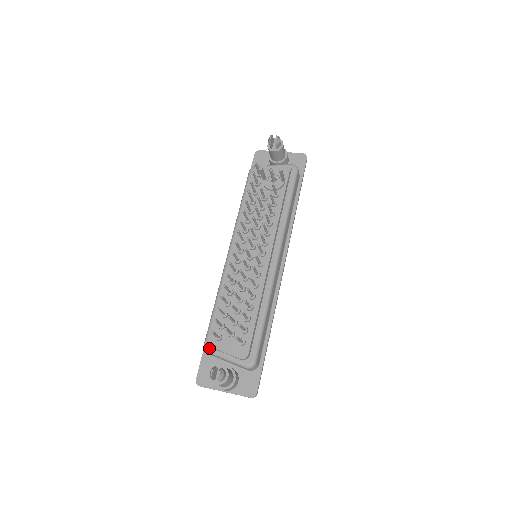
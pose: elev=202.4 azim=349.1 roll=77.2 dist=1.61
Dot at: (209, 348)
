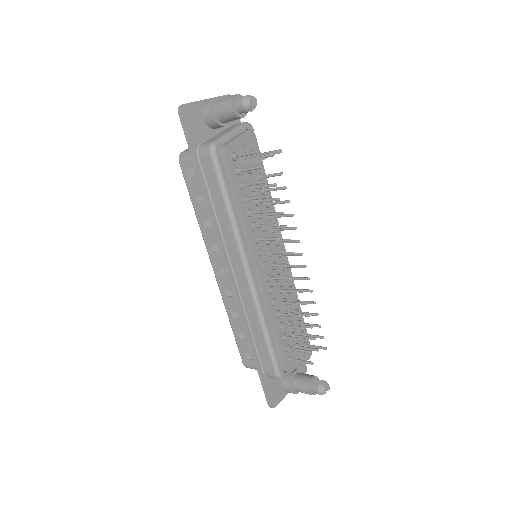
Dot at: (284, 375)
